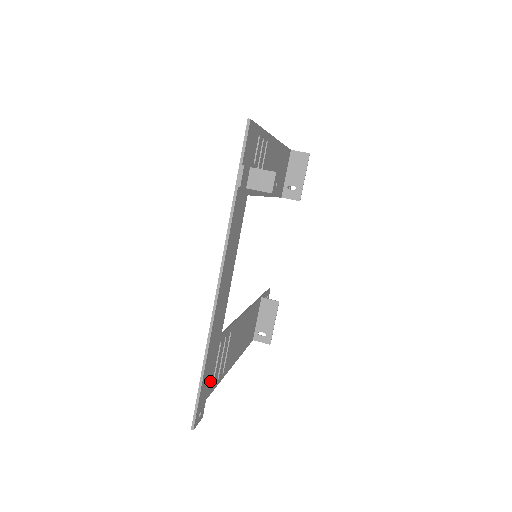
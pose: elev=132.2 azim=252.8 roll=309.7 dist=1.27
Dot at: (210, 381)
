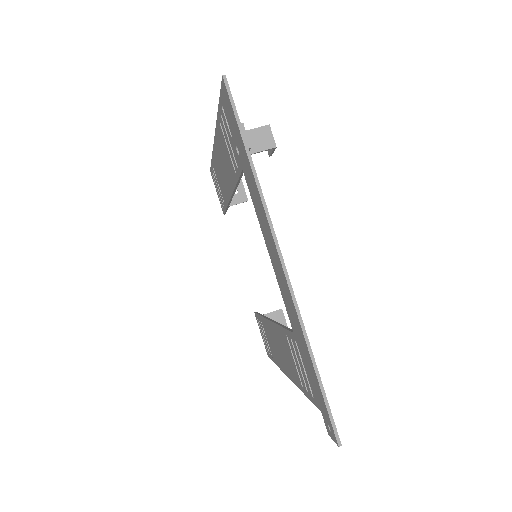
Dot at: occluded
